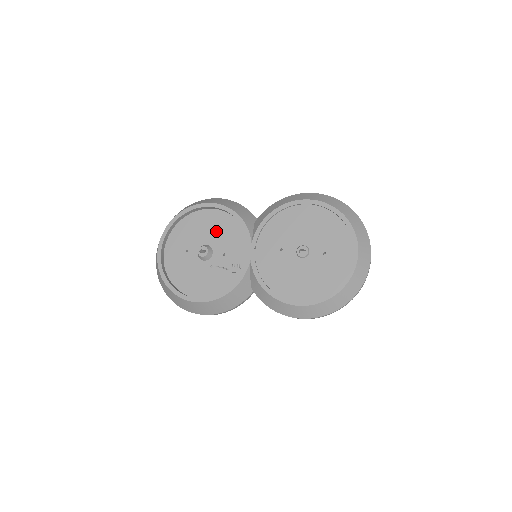
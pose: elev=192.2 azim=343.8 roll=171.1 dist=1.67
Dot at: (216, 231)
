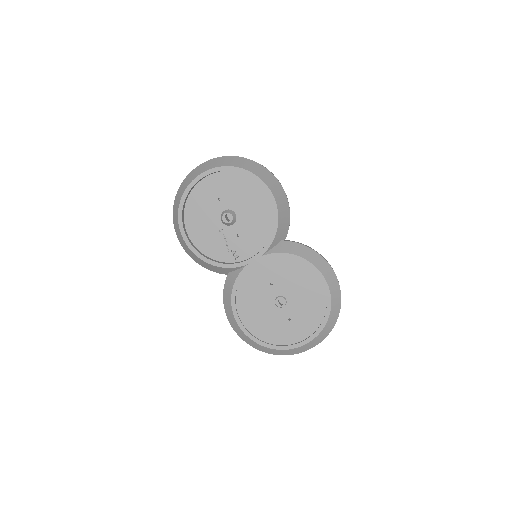
Dot at: (252, 214)
